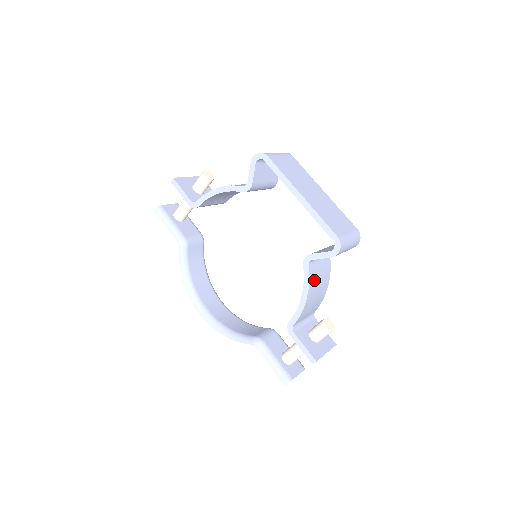
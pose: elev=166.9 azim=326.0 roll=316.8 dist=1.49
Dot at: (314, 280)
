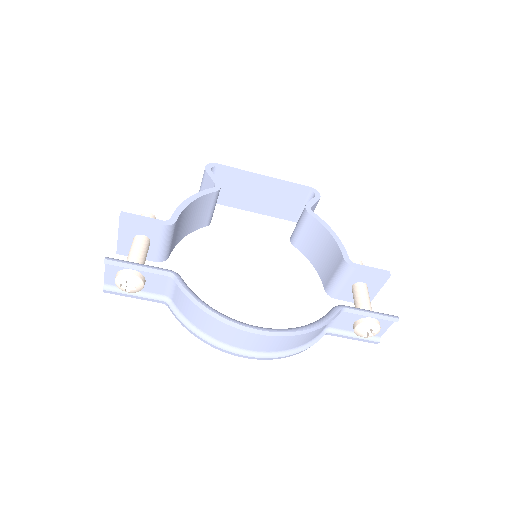
Dot at: occluded
